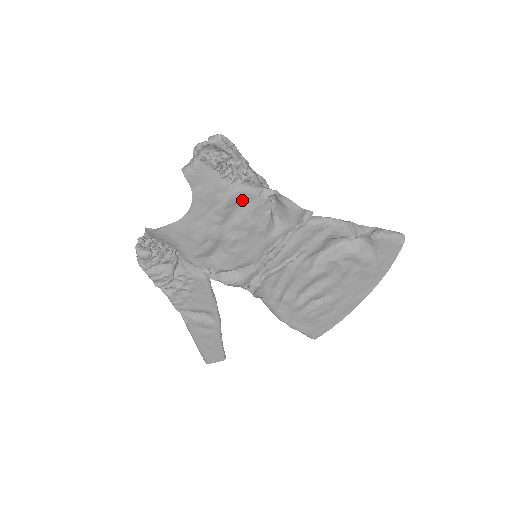
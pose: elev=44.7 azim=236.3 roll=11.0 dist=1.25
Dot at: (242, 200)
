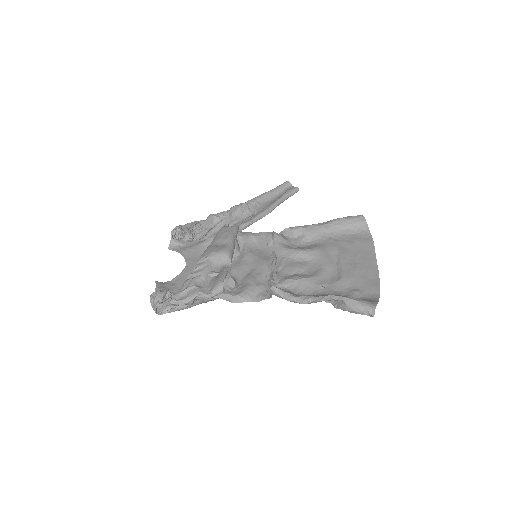
Dot at: occluded
